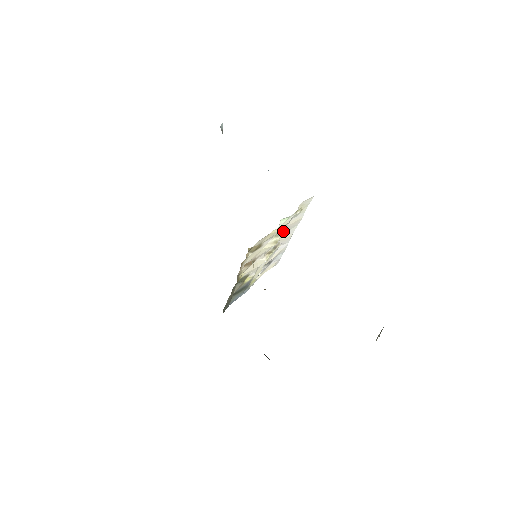
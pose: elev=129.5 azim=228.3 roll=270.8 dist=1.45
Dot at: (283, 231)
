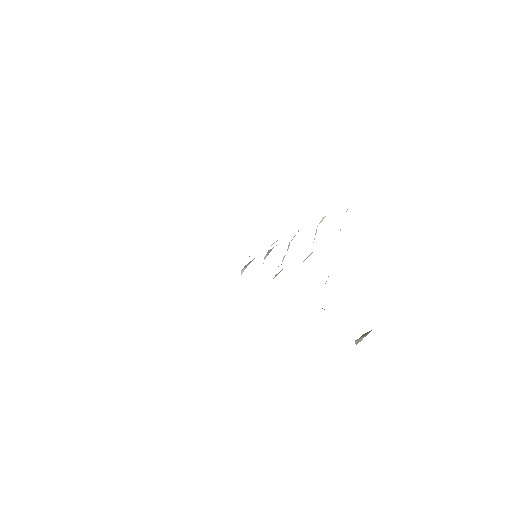
Dot at: (316, 231)
